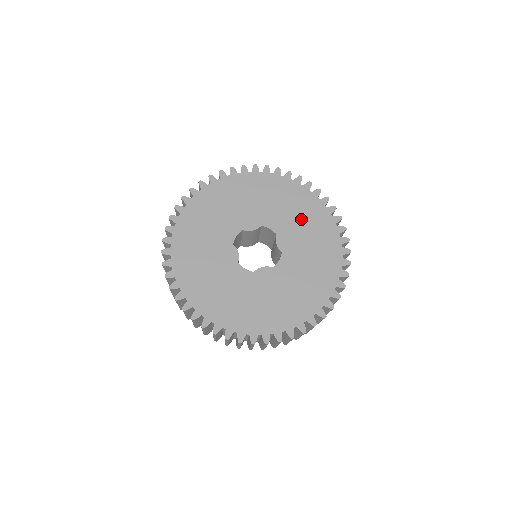
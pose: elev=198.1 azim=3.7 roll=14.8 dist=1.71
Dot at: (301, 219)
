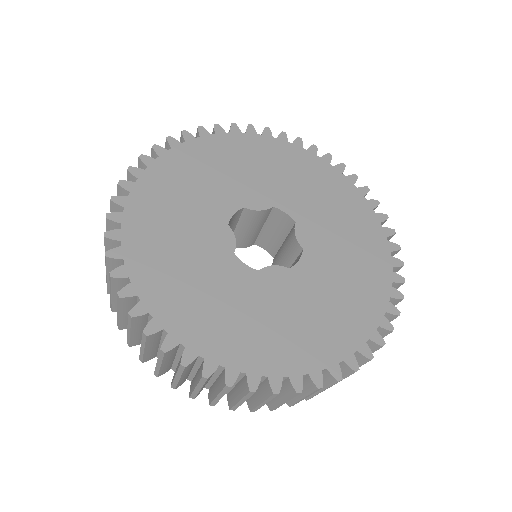
Dot at: (331, 208)
